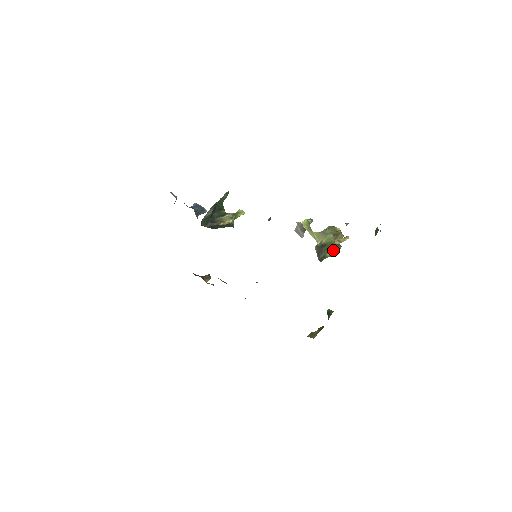
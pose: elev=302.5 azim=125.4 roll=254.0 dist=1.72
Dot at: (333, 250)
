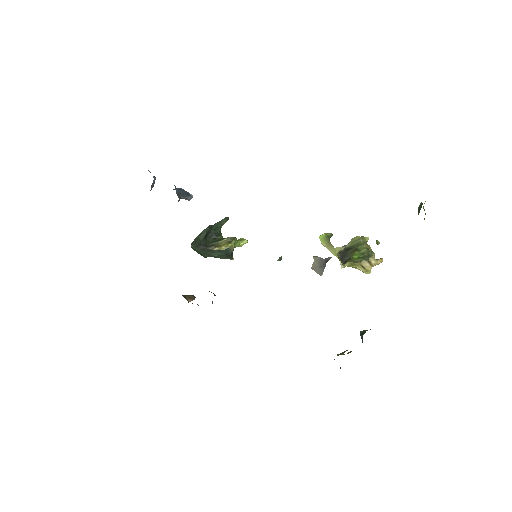
Dot at: (362, 253)
